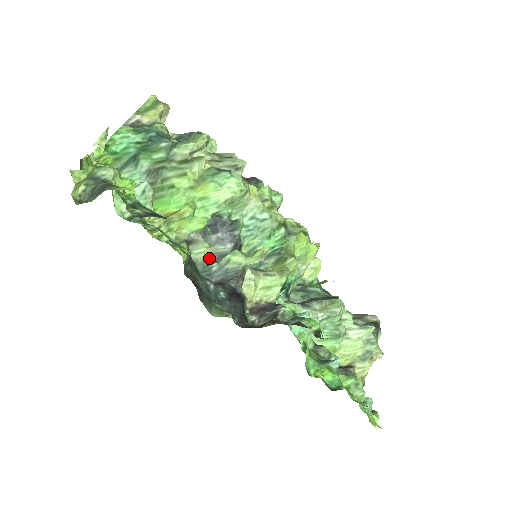
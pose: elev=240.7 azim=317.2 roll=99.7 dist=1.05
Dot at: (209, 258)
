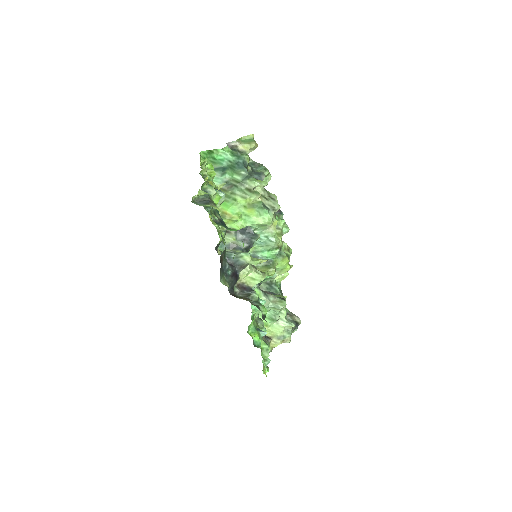
Dot at: (232, 245)
